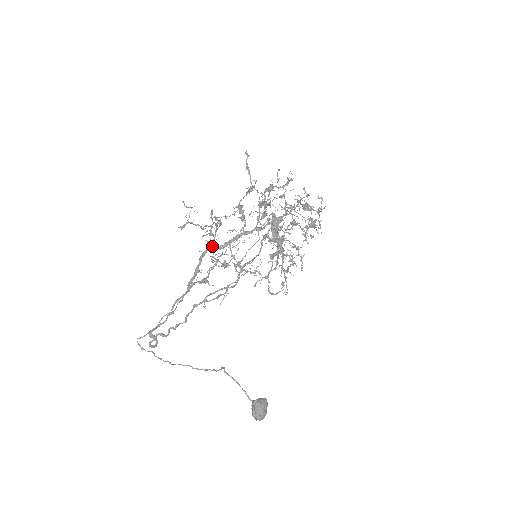
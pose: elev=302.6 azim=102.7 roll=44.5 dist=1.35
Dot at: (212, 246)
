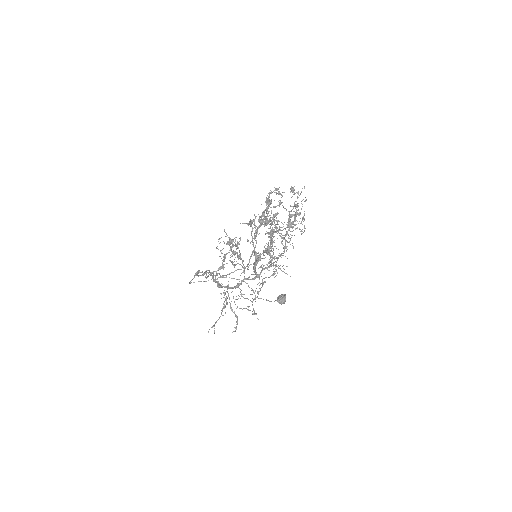
Dot at: occluded
